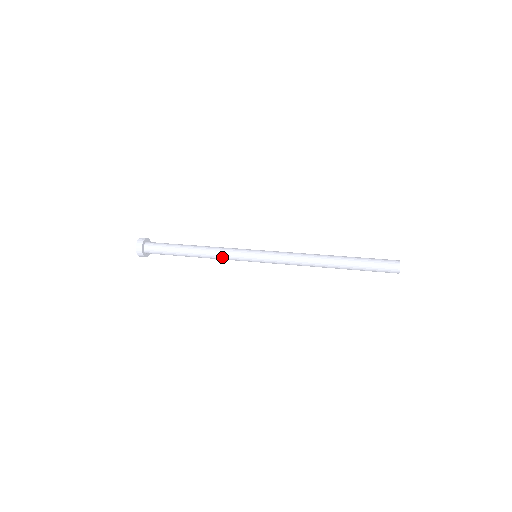
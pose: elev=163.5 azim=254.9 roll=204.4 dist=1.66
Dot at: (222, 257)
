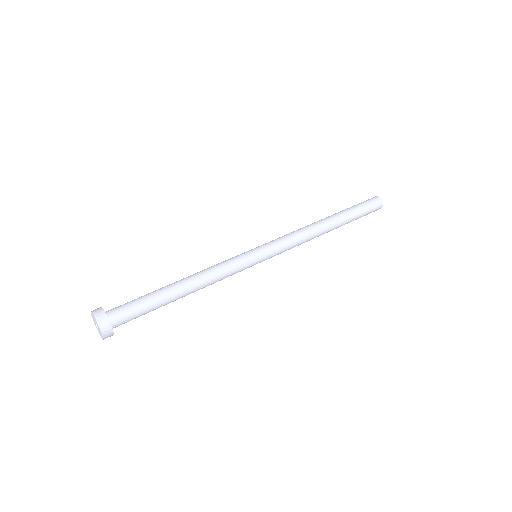
Dot at: (223, 278)
